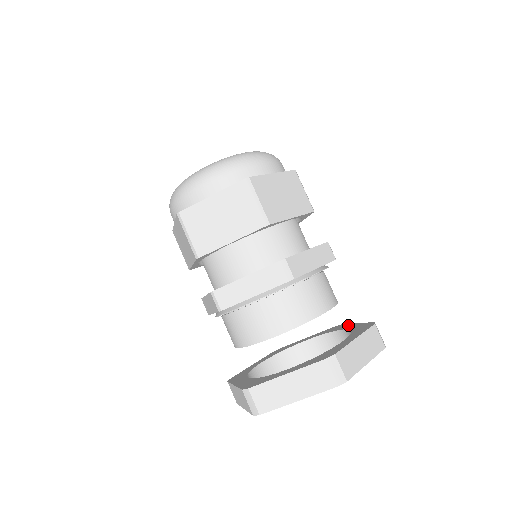
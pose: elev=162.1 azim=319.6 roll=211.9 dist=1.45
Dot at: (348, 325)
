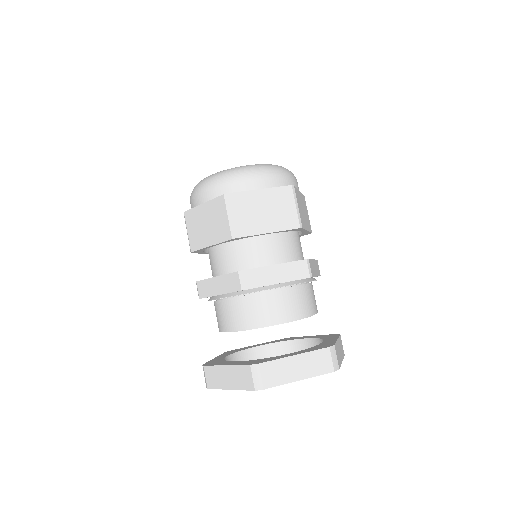
Dot at: (333, 338)
